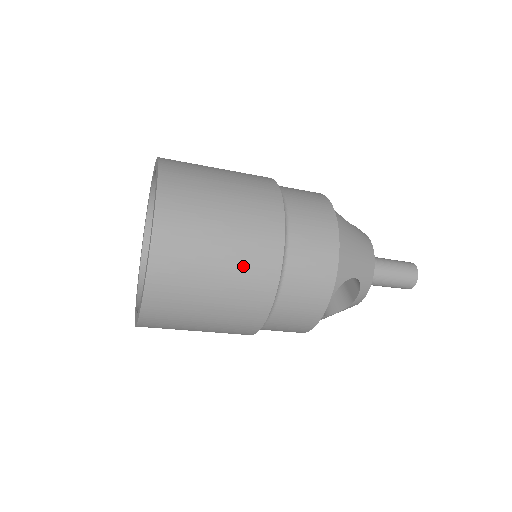
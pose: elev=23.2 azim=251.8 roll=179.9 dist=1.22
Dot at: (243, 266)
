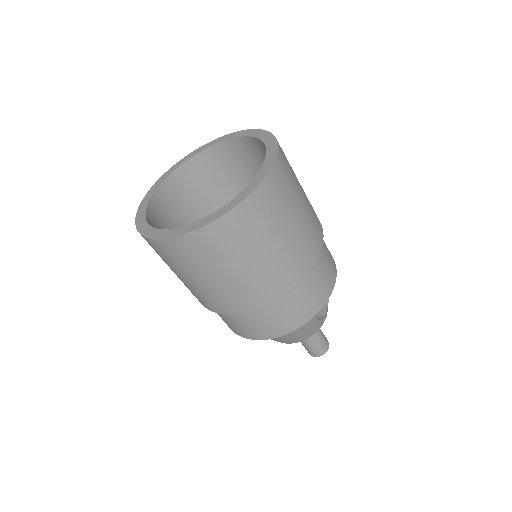
Dot at: (309, 202)
